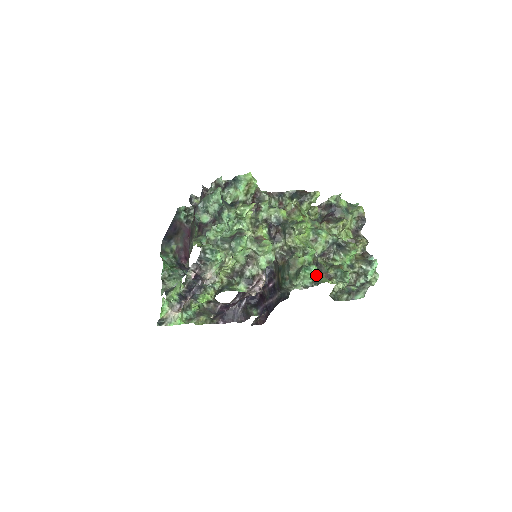
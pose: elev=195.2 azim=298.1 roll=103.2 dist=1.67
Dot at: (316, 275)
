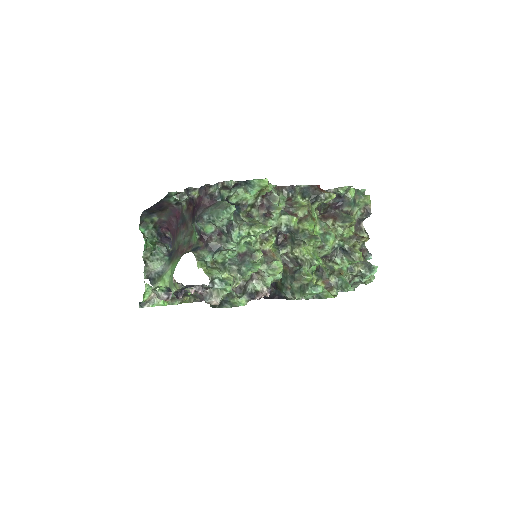
Dot at: occluded
